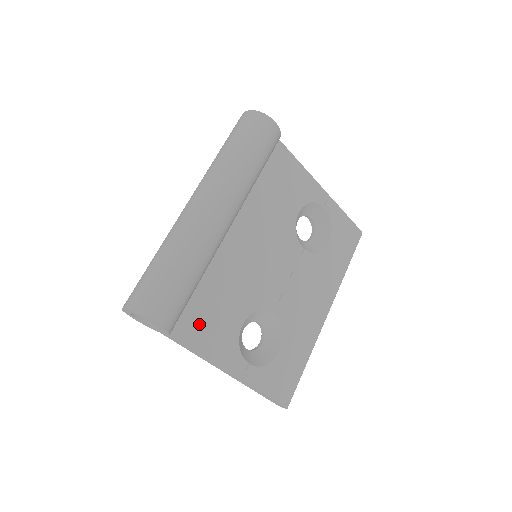
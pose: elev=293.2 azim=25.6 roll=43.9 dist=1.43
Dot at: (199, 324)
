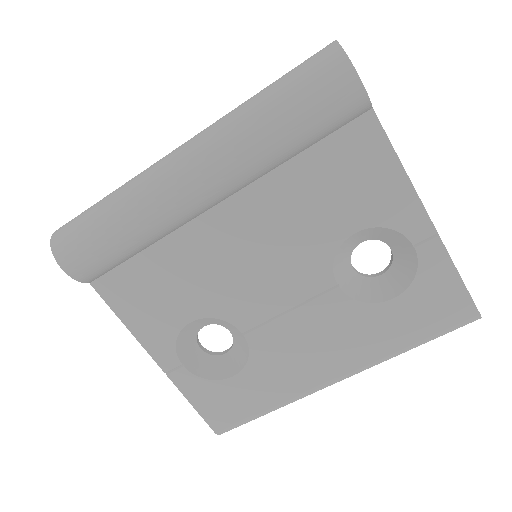
Dot at: (130, 291)
